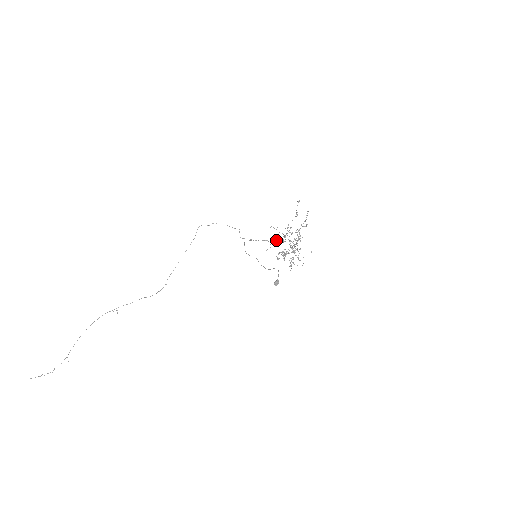
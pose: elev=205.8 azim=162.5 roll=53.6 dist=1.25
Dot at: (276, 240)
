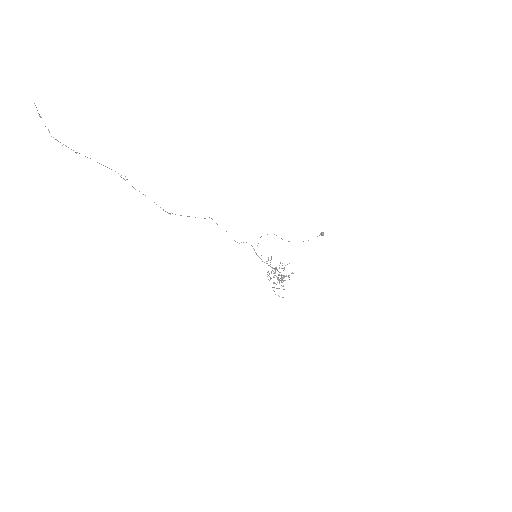
Dot at: occluded
